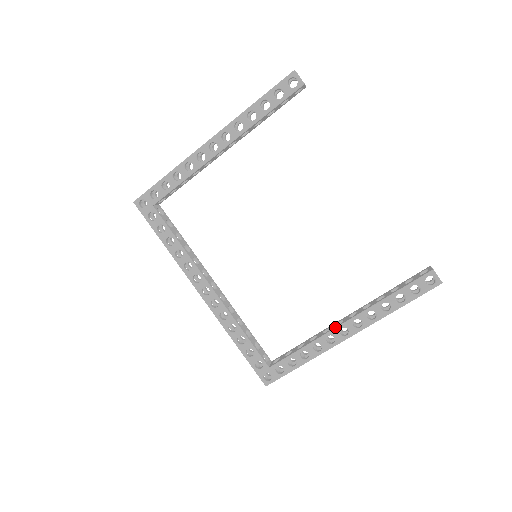
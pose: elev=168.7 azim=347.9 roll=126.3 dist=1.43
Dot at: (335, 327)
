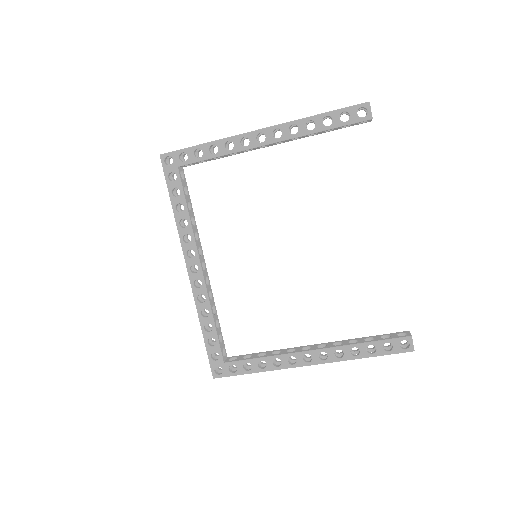
Dot at: (301, 351)
